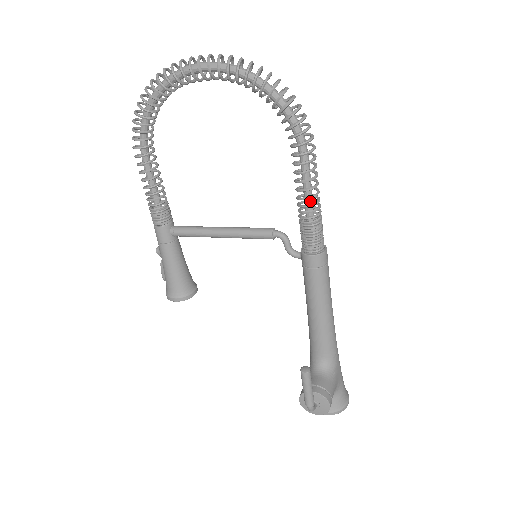
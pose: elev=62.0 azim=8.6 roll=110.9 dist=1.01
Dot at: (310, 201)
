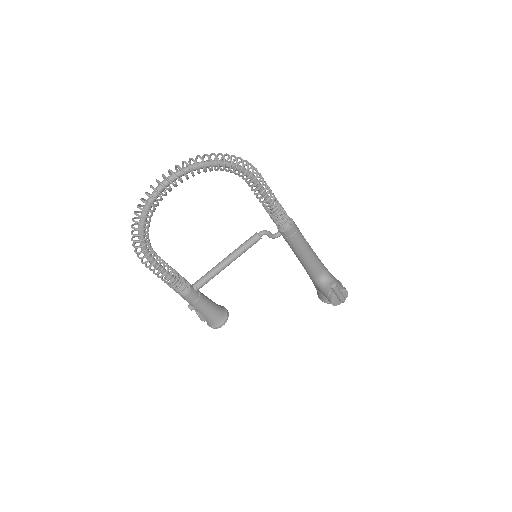
Dot at: (272, 202)
